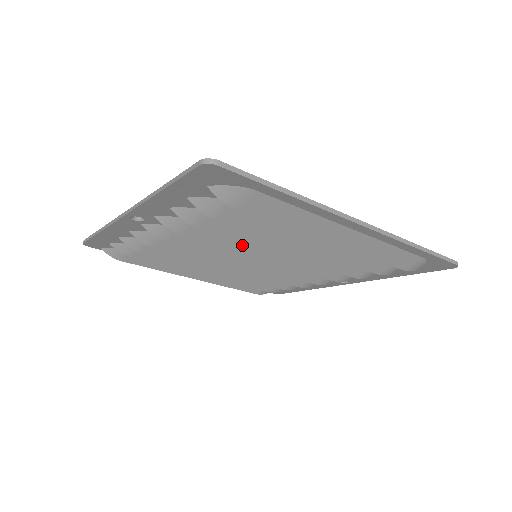
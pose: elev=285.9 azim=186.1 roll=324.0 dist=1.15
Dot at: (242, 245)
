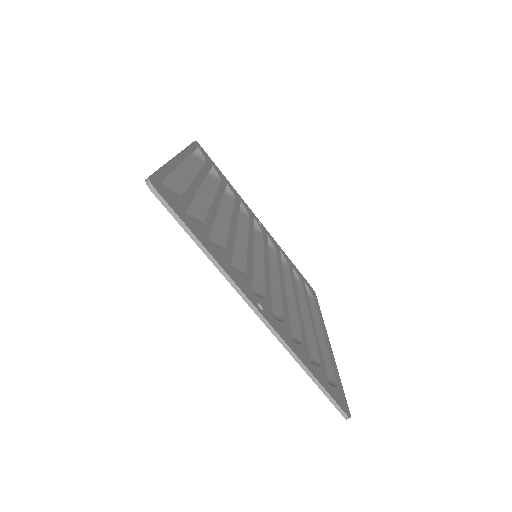
Dot at: occluded
